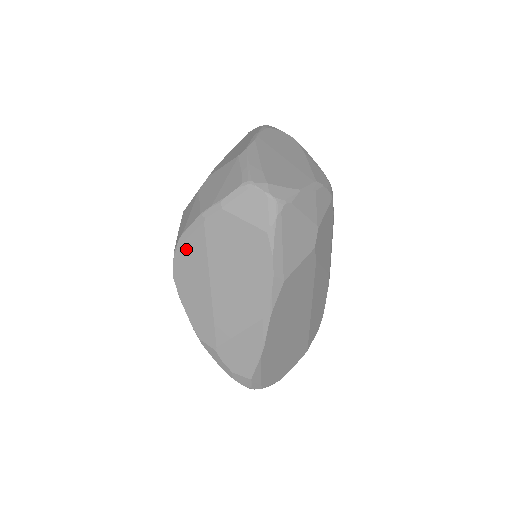
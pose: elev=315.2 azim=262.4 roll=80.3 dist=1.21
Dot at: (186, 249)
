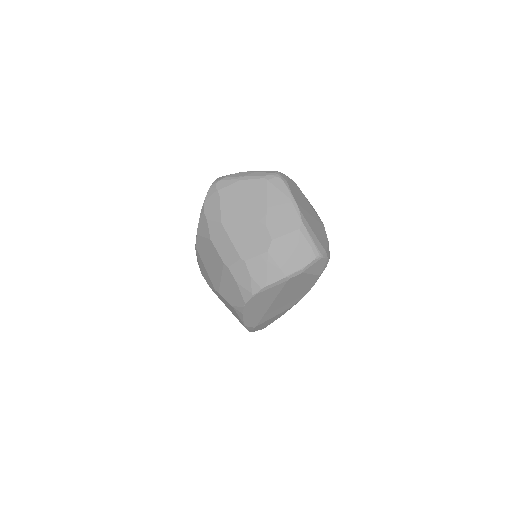
Dot at: (265, 293)
